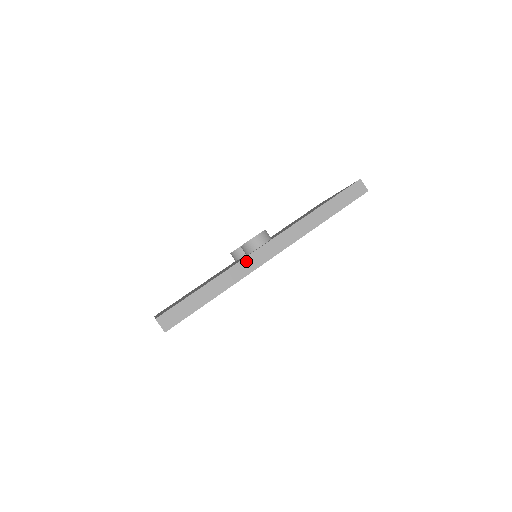
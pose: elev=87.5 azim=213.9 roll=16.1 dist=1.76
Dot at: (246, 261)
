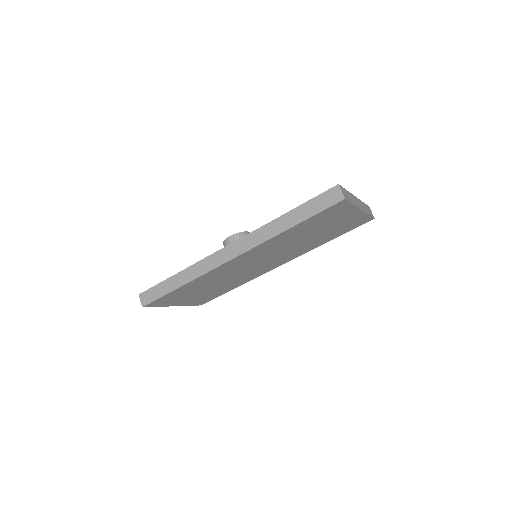
Dot at: (208, 259)
